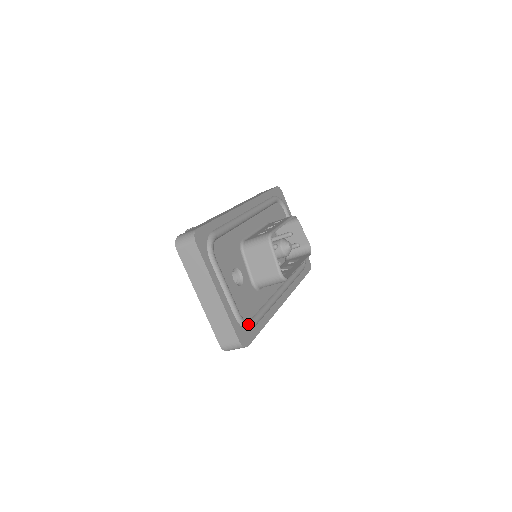
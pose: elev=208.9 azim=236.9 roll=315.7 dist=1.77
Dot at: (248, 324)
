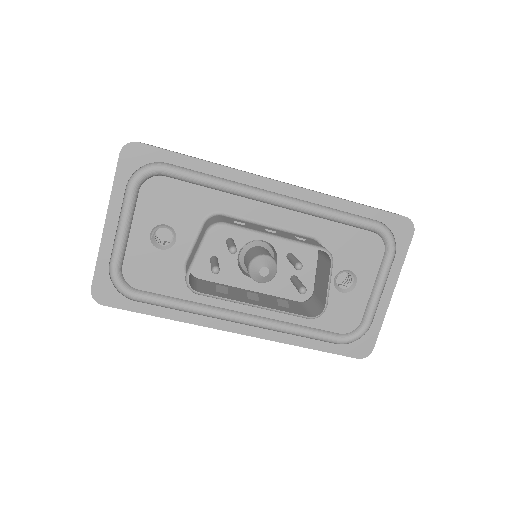
Dot at: (121, 287)
